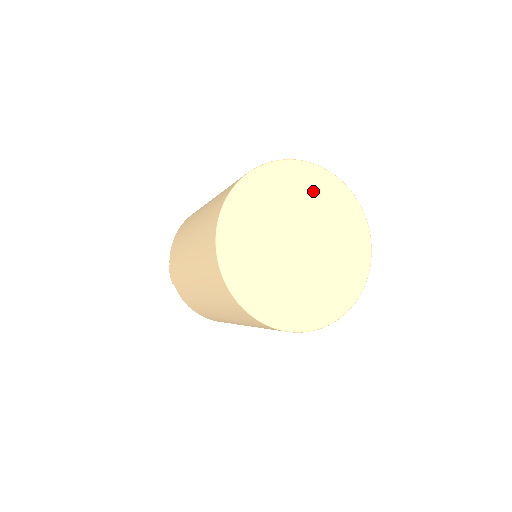
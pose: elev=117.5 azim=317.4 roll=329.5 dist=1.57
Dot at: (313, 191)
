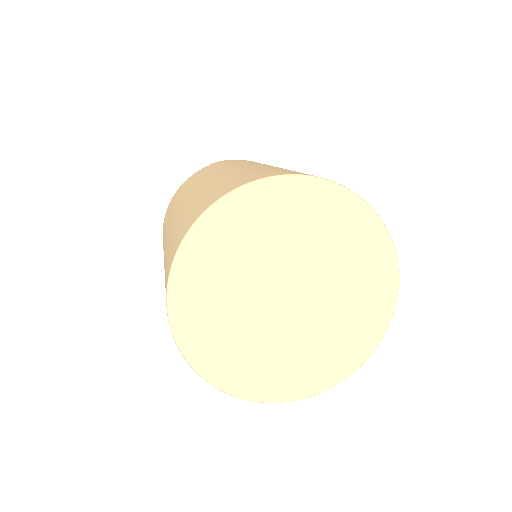
Dot at: (272, 220)
